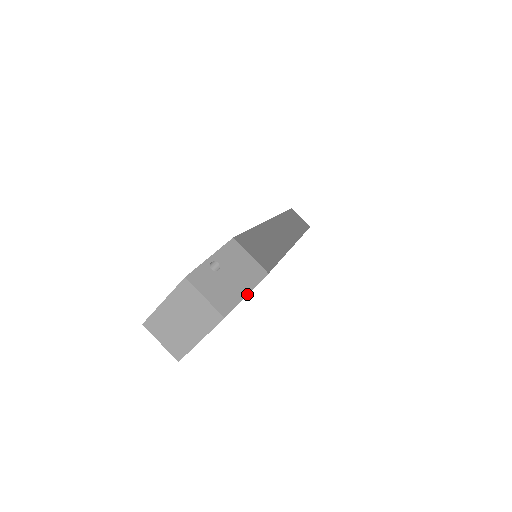
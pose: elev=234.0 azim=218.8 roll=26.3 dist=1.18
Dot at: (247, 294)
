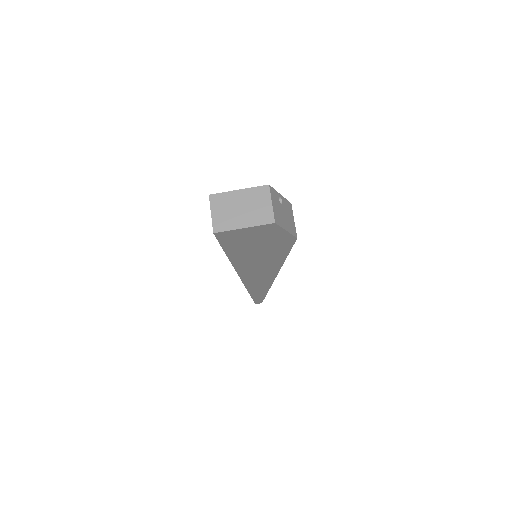
Dot at: (287, 230)
